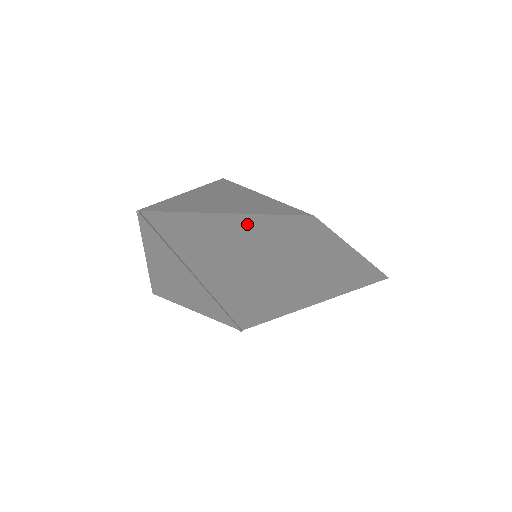
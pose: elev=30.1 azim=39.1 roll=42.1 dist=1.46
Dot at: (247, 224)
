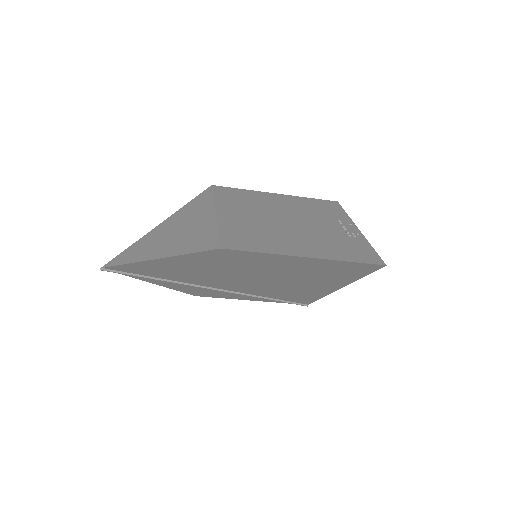
Dot at: (181, 261)
